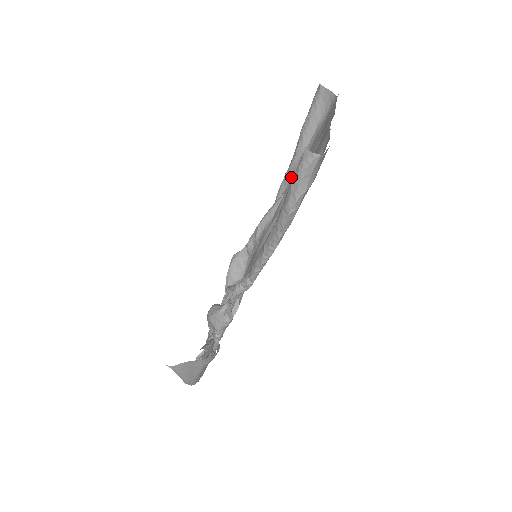
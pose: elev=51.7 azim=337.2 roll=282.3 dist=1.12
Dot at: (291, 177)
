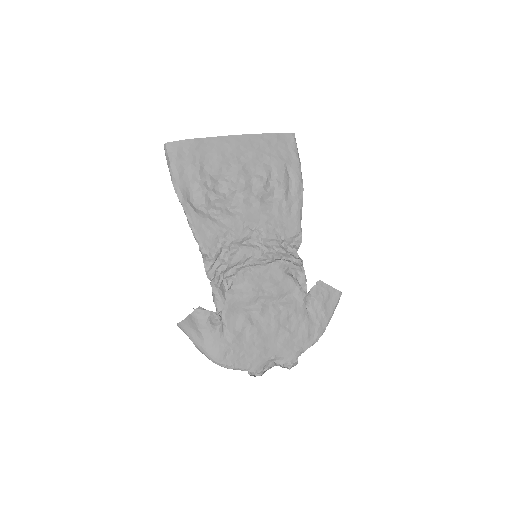
Dot at: (290, 202)
